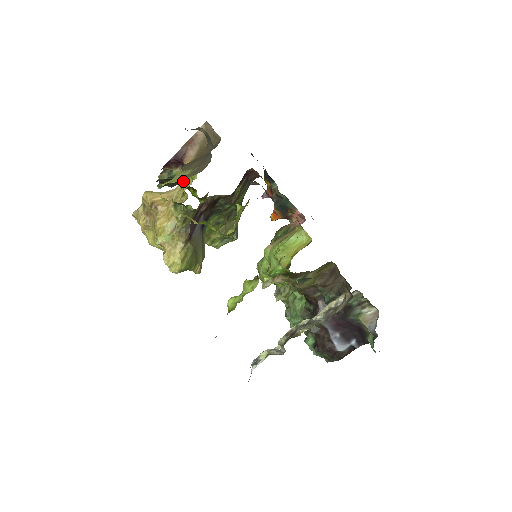
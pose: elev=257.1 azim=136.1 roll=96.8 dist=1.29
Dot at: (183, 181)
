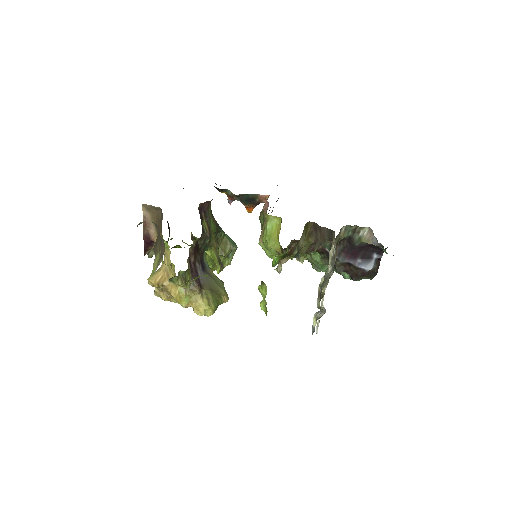
Dot at: (162, 260)
